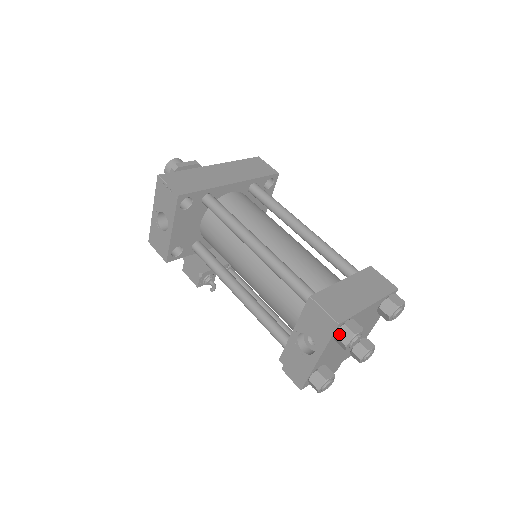
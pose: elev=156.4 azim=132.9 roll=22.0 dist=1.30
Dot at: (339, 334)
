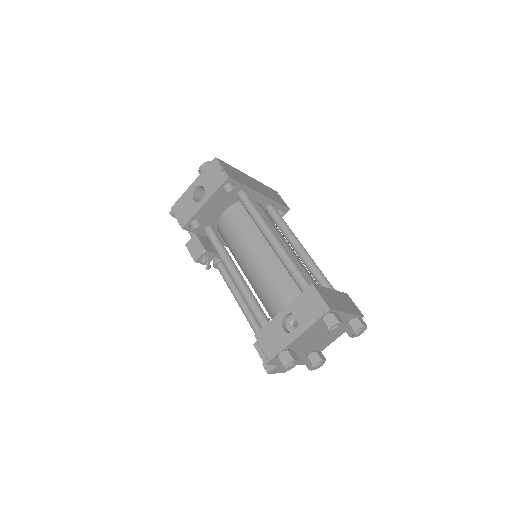
Dot at: (326, 318)
